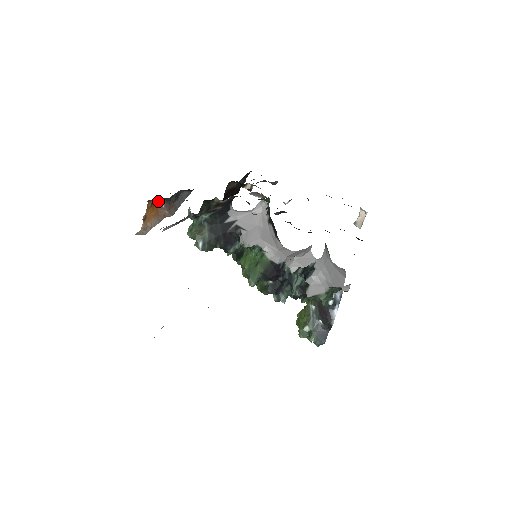
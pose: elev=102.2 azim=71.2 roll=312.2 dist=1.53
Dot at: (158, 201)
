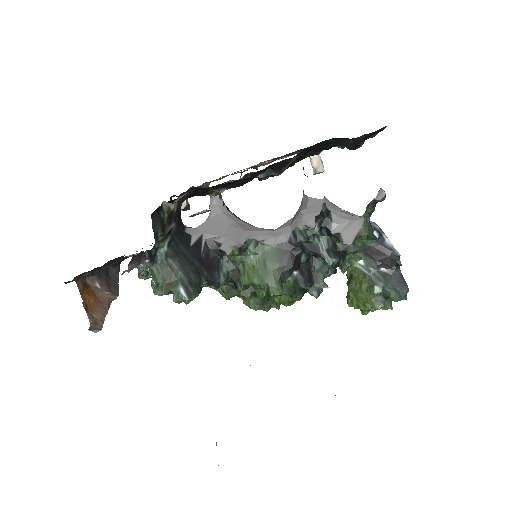
Dot at: (88, 283)
